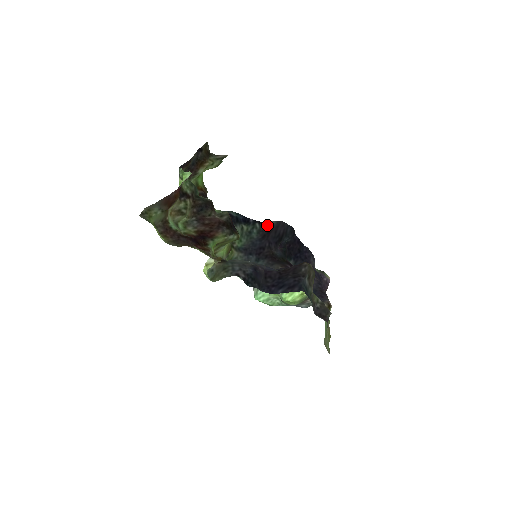
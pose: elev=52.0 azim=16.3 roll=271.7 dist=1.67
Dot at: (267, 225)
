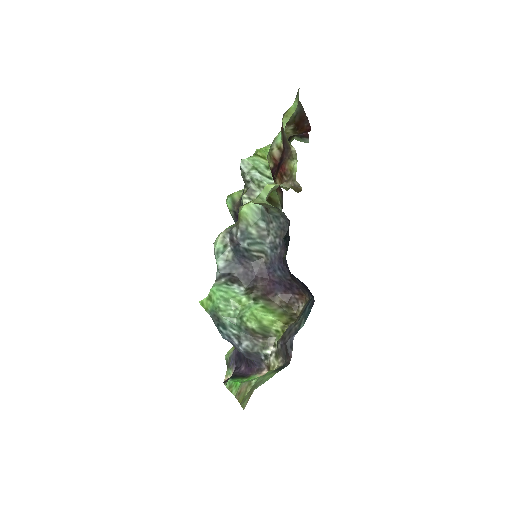
Dot at: occluded
